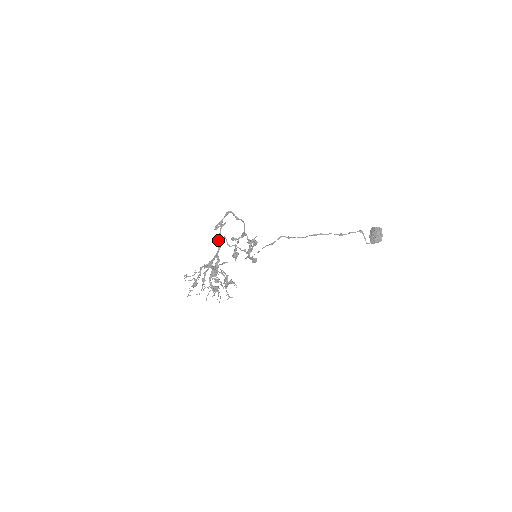
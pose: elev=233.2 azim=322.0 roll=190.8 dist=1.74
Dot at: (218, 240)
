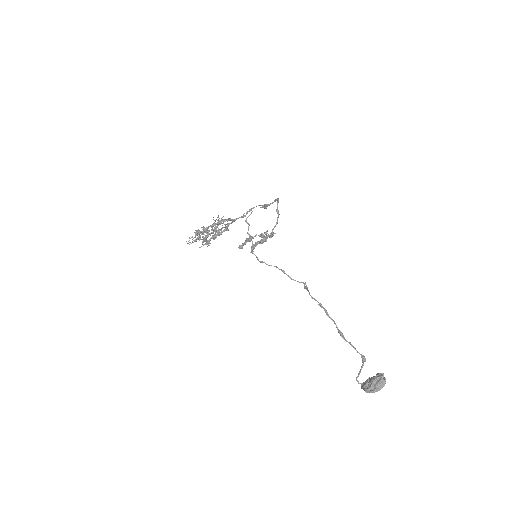
Dot at: occluded
